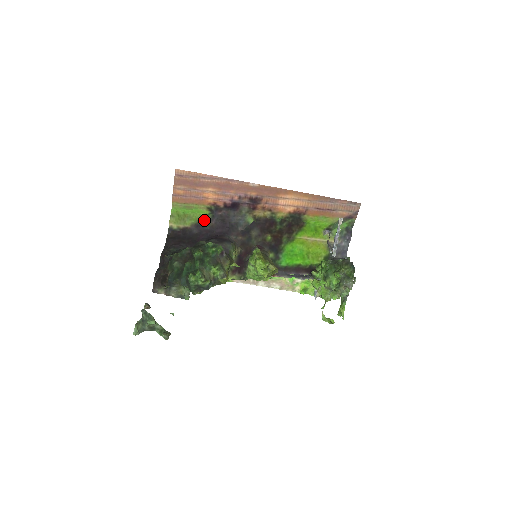
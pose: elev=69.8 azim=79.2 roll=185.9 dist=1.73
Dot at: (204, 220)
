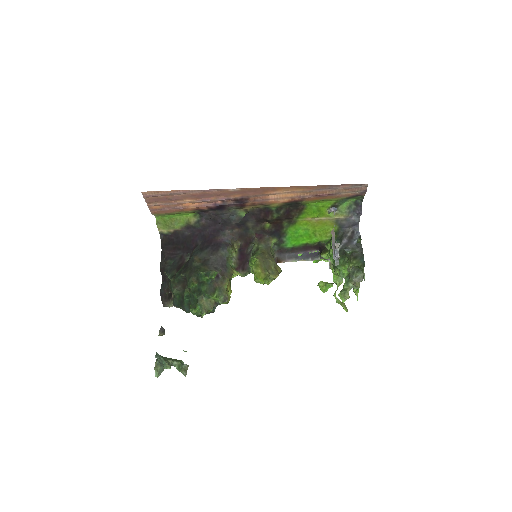
Dot at: (193, 221)
